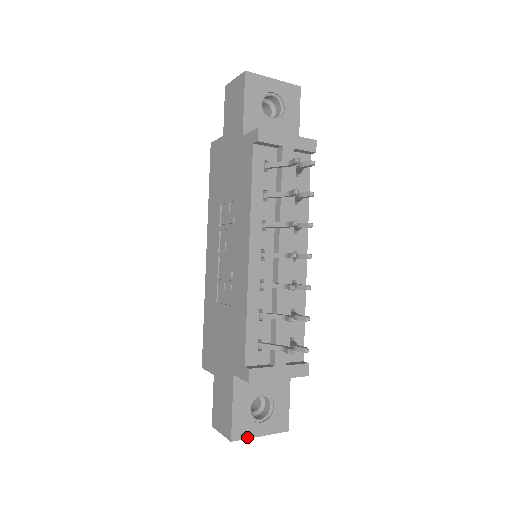
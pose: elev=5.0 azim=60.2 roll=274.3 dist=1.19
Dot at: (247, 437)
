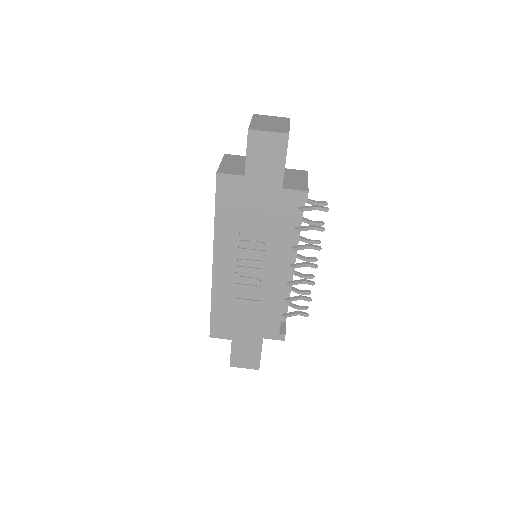
Dot at: occluded
